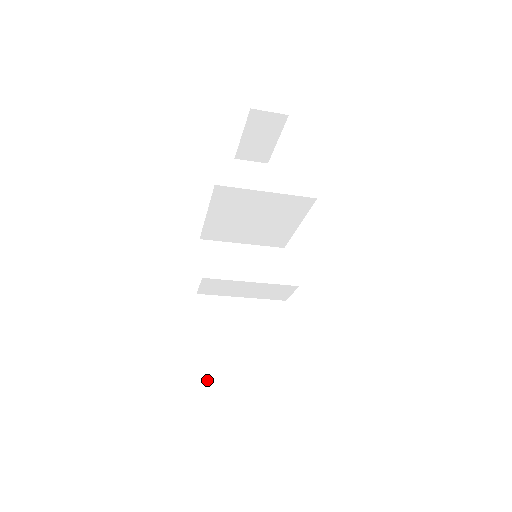
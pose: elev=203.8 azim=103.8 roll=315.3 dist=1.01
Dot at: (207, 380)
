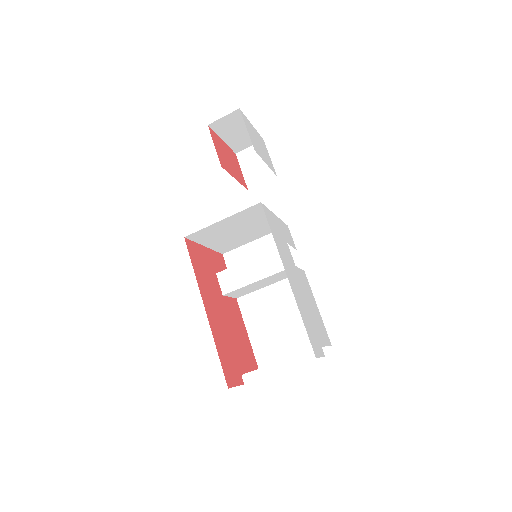
Dot at: (246, 373)
